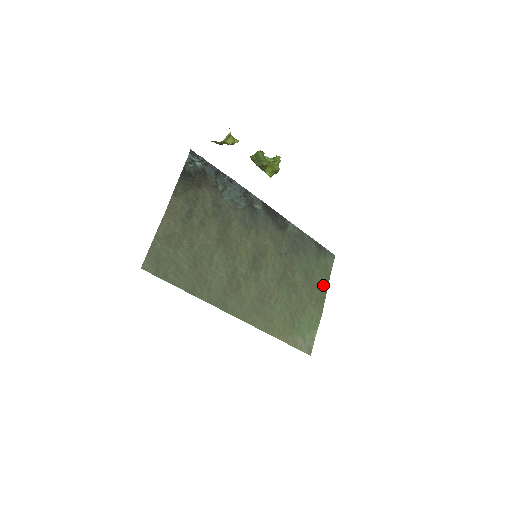
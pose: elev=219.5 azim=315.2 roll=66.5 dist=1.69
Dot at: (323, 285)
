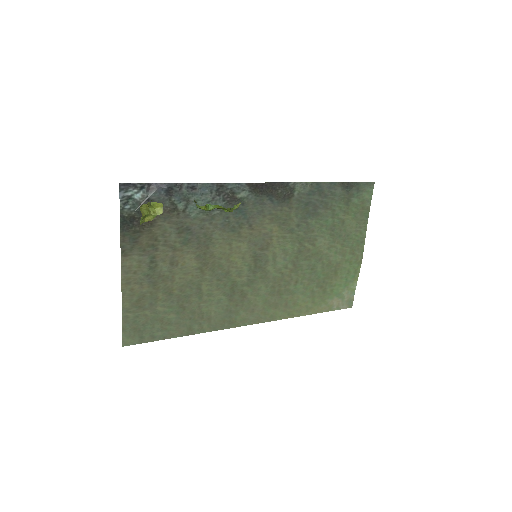
Dot at: (360, 228)
